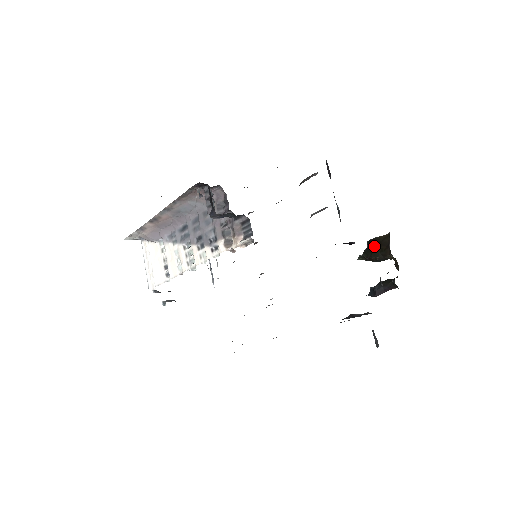
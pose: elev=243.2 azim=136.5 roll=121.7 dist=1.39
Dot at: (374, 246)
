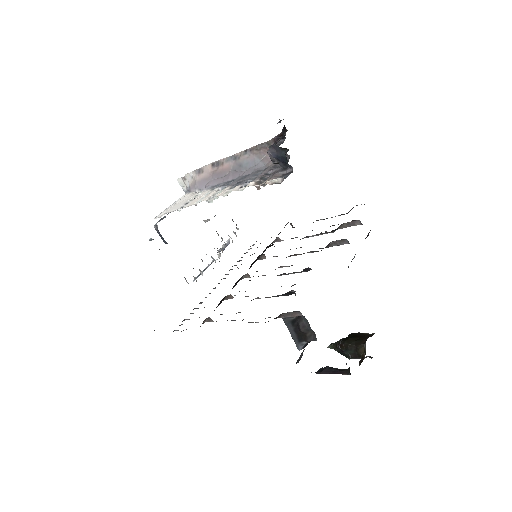
Dot at: (353, 336)
